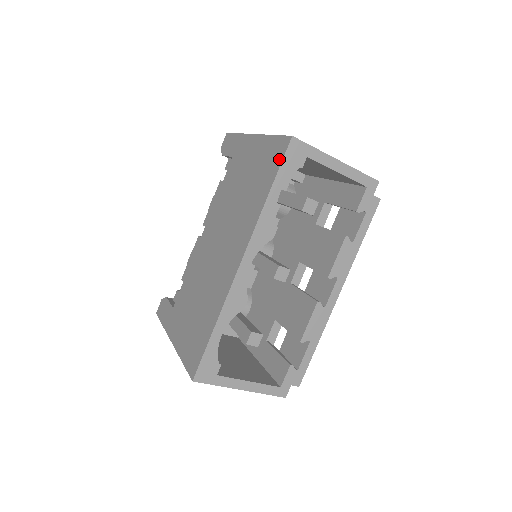
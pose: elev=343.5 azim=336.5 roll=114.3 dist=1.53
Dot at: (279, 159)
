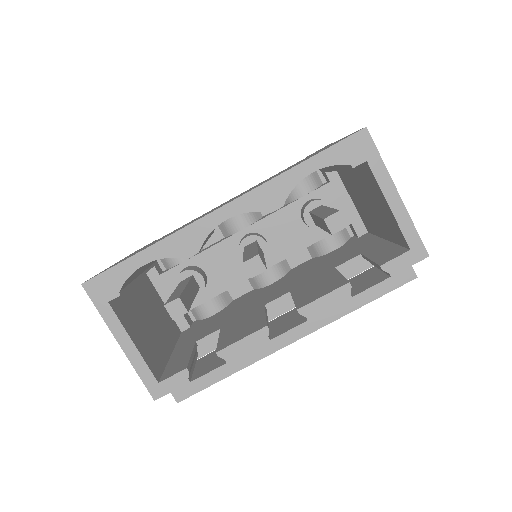
Dot at: (337, 142)
